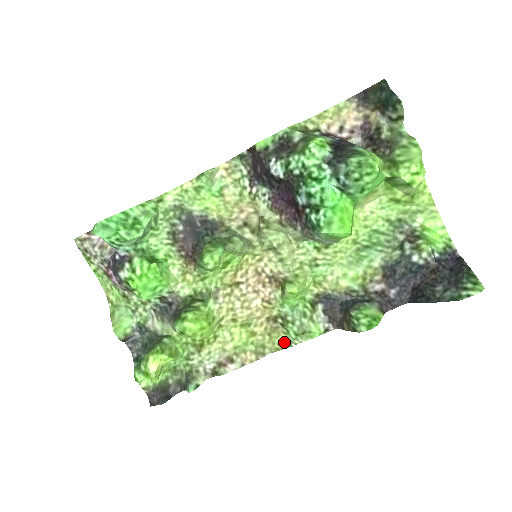
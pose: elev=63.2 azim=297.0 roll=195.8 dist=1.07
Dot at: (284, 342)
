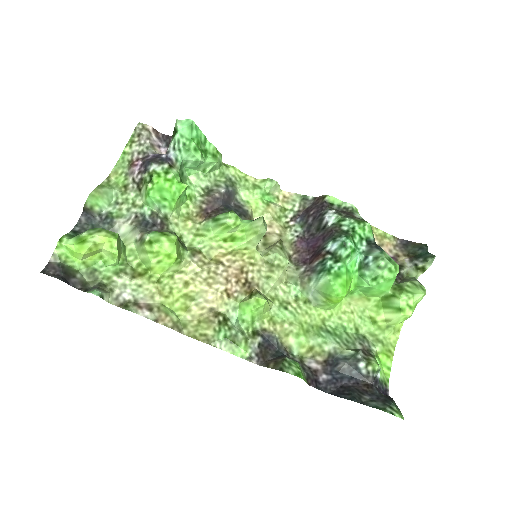
Dot at: (207, 337)
